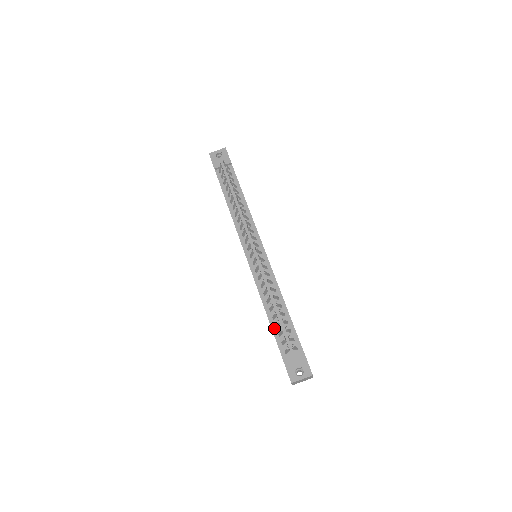
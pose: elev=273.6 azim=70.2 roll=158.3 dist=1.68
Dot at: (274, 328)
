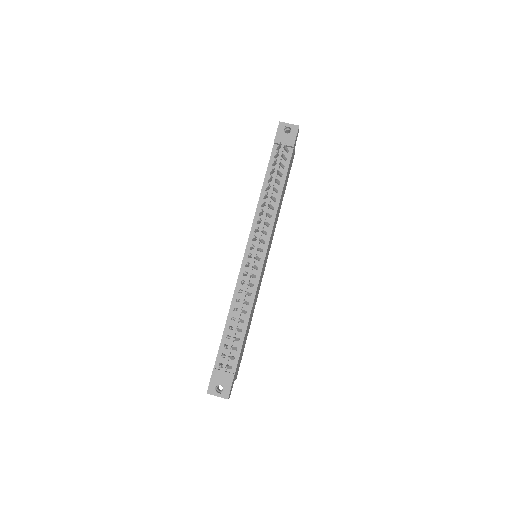
Dot at: (225, 336)
